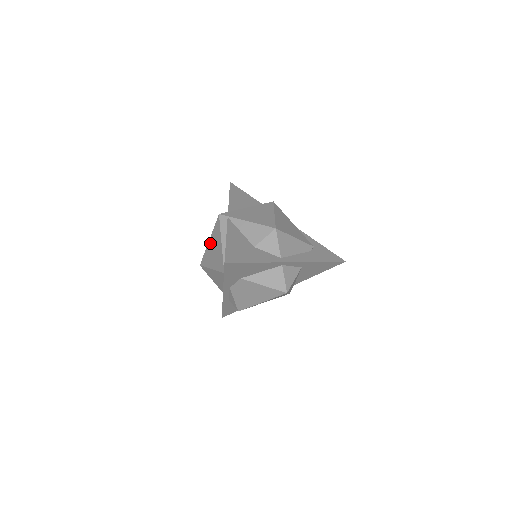
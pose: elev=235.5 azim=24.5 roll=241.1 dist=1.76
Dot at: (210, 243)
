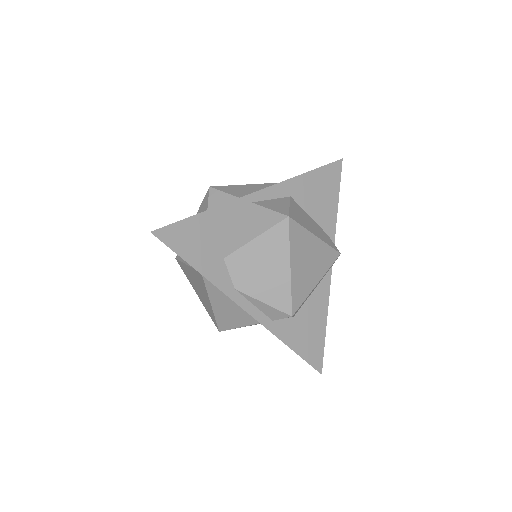
Dot at: (196, 293)
